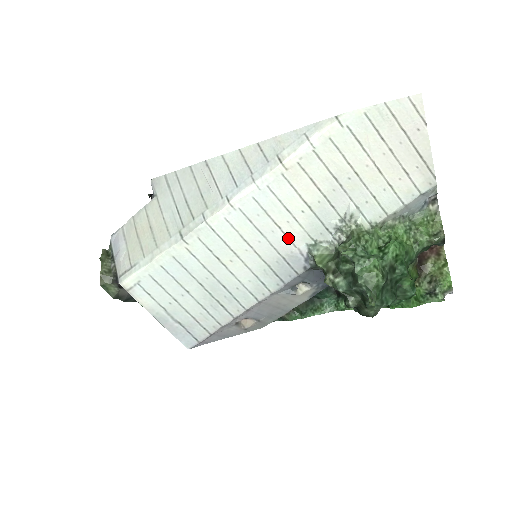
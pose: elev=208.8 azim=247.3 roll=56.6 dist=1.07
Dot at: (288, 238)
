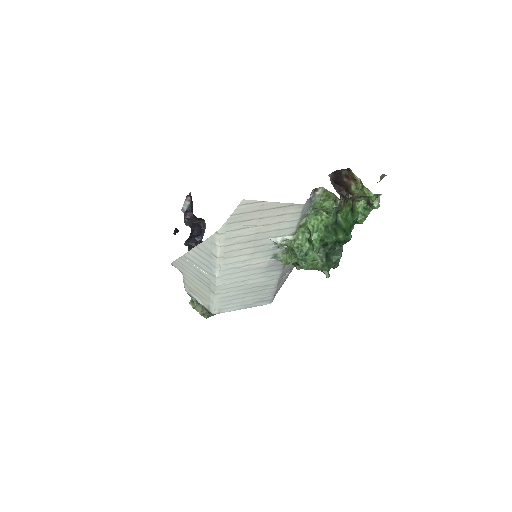
Dot at: (260, 263)
